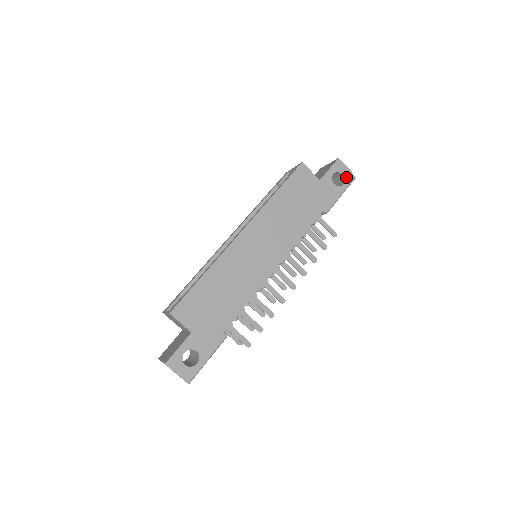
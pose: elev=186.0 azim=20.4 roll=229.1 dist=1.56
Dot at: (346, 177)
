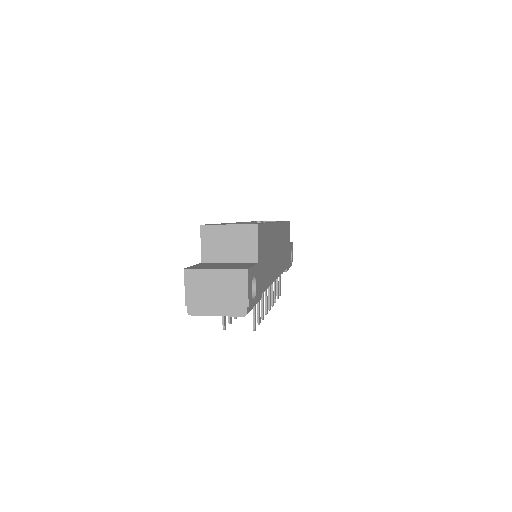
Dot at: (292, 259)
